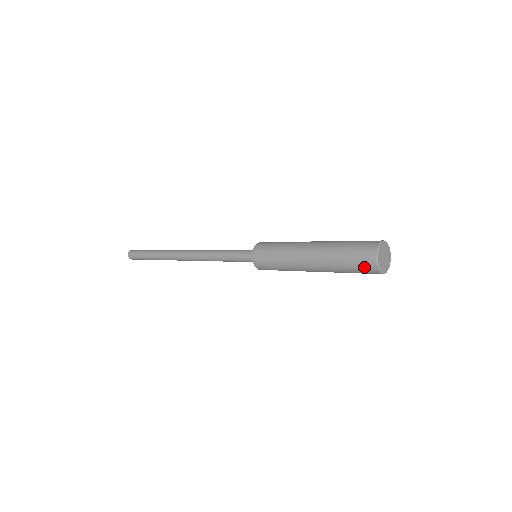
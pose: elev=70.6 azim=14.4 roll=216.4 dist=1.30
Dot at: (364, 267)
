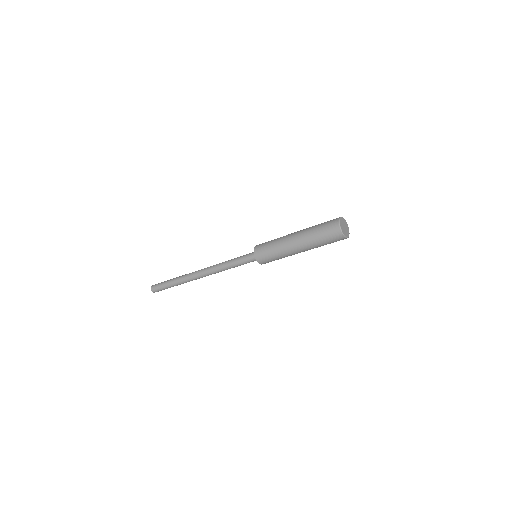
Dot at: (331, 231)
